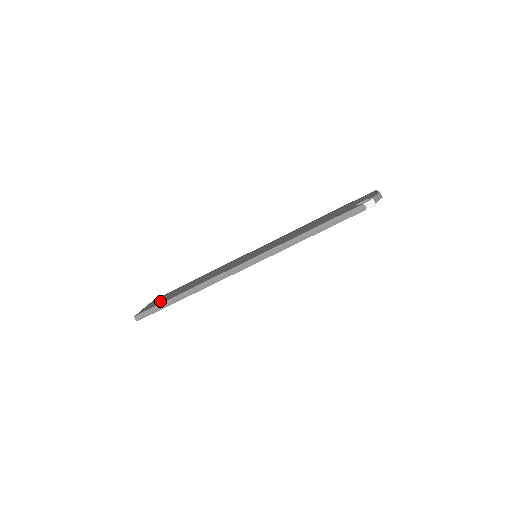
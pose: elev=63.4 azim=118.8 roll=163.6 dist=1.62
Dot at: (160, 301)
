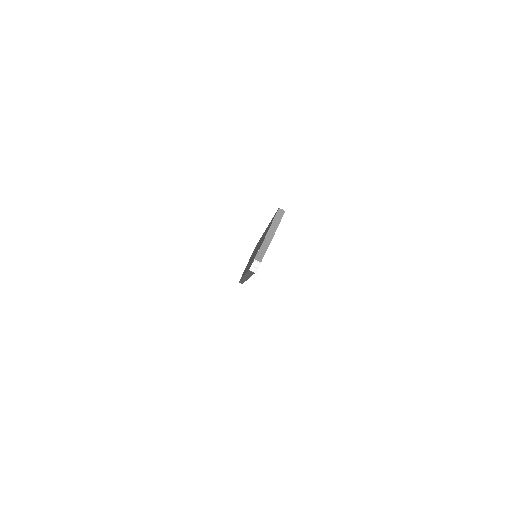
Dot at: occluded
